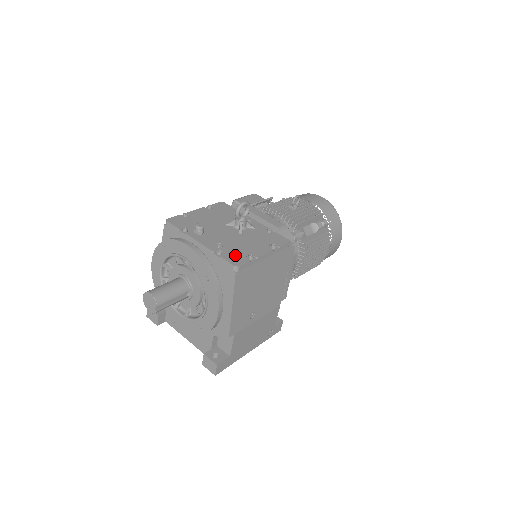
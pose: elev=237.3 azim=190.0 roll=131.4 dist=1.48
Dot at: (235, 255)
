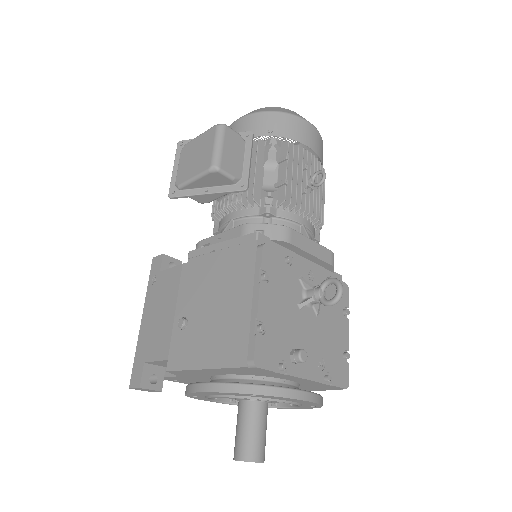
Dot at: (338, 368)
